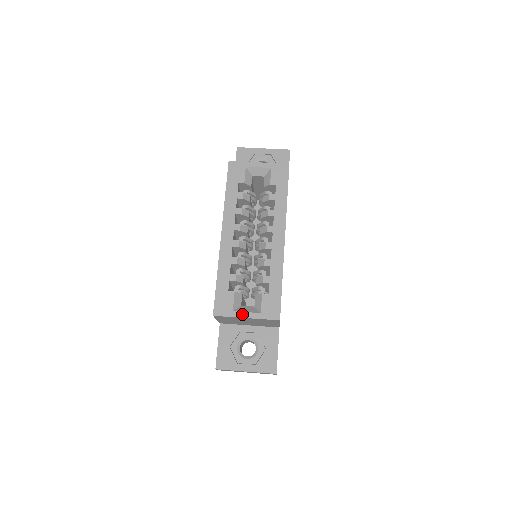
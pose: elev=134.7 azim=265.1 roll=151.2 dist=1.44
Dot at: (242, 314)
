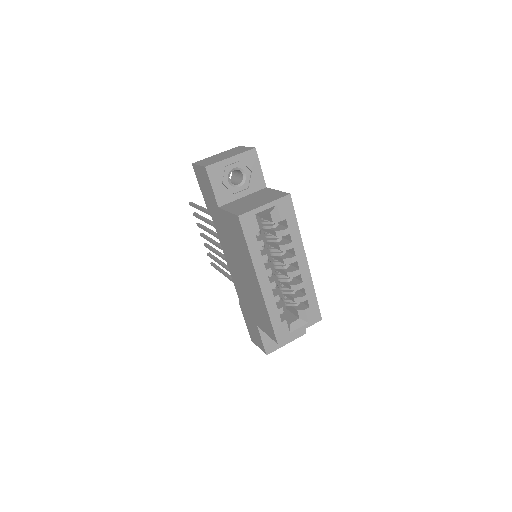
Dot at: (297, 331)
